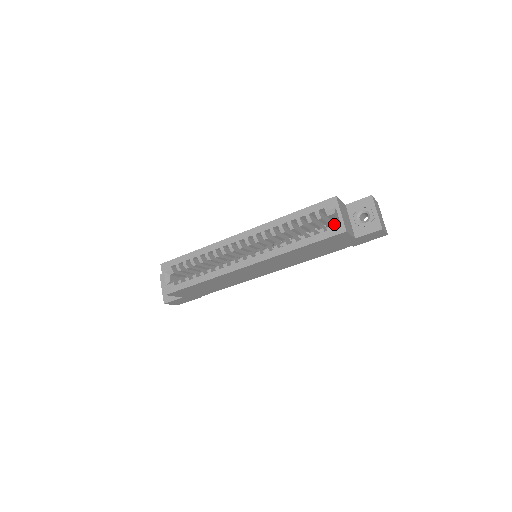
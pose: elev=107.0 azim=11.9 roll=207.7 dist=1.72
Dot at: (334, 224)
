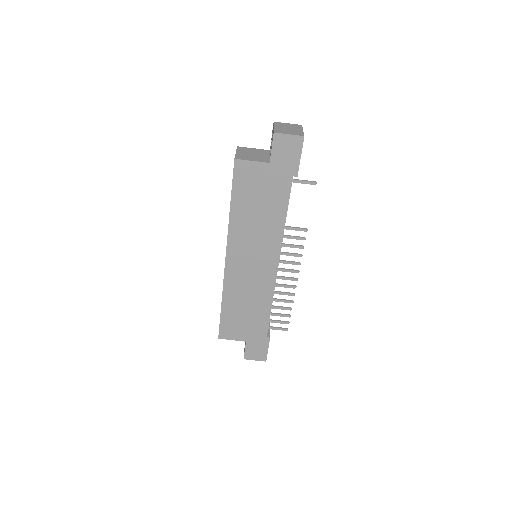
Dot at: occluded
